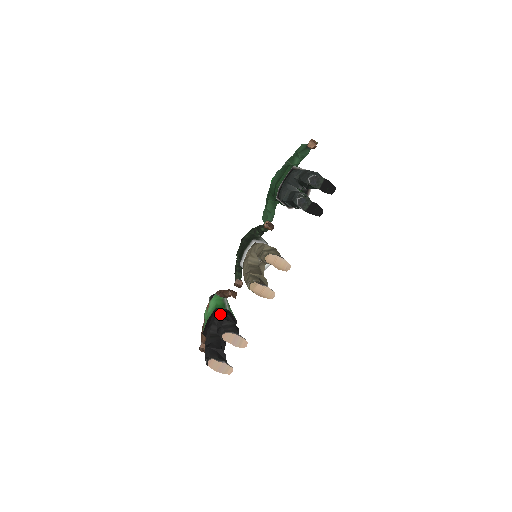
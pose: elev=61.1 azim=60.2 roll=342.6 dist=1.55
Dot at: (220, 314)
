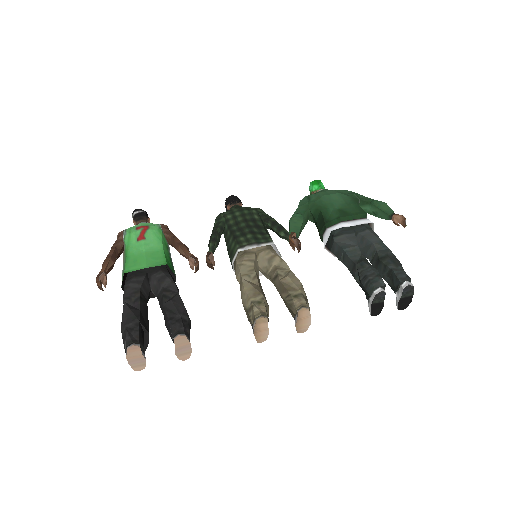
Dot at: (171, 281)
